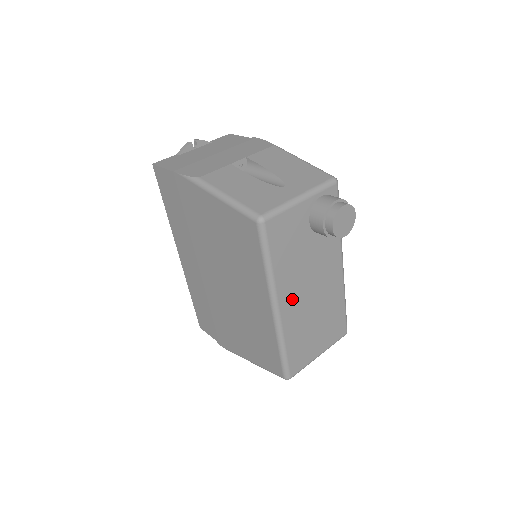
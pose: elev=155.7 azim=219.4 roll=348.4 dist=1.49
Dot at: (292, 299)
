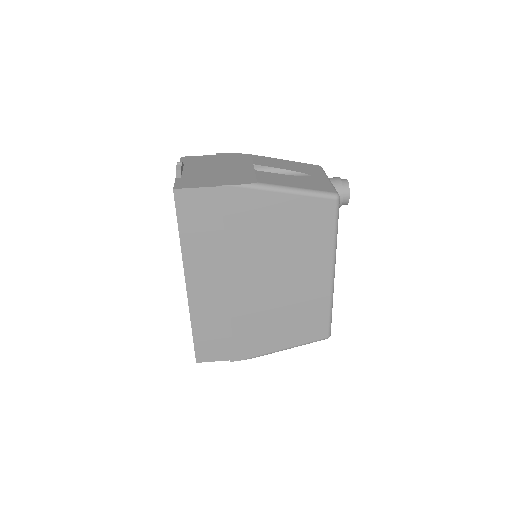
Dot at: occluded
